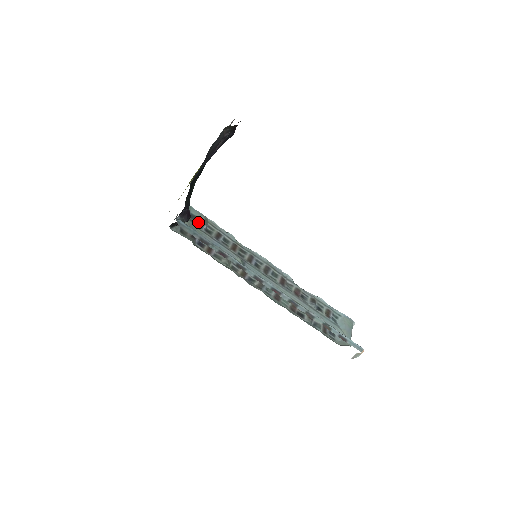
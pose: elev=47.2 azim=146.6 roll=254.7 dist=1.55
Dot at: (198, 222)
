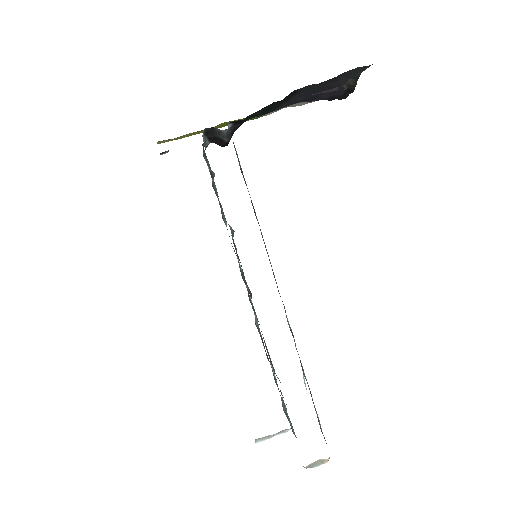
Dot at: (209, 168)
